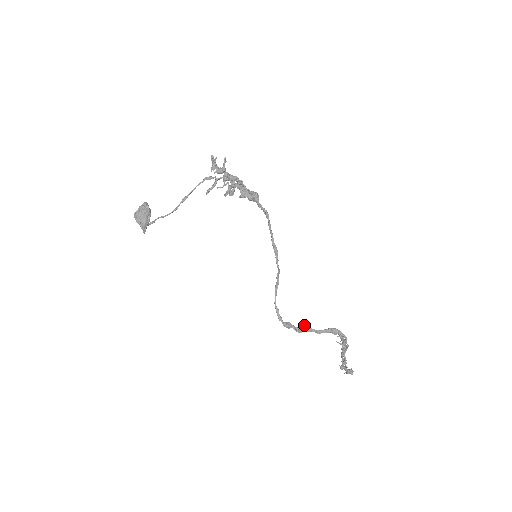
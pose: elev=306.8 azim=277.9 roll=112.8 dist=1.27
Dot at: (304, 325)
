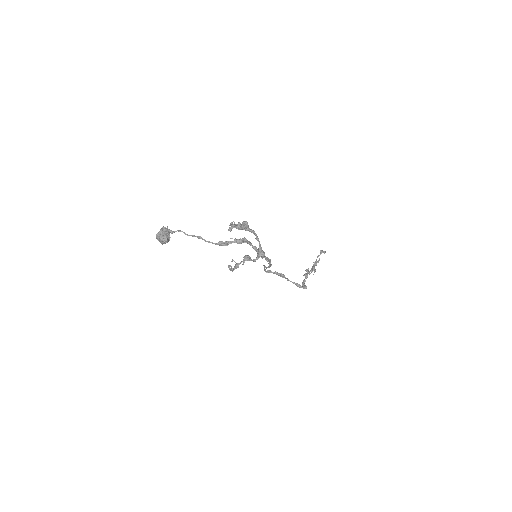
Dot at: (281, 275)
